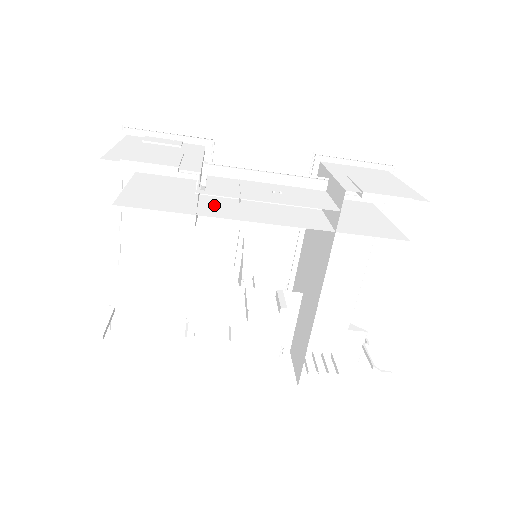
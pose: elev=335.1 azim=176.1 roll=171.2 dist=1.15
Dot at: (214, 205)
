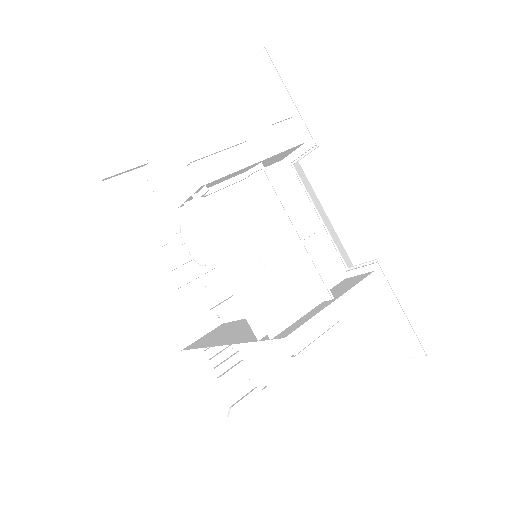
Dot at: occluded
